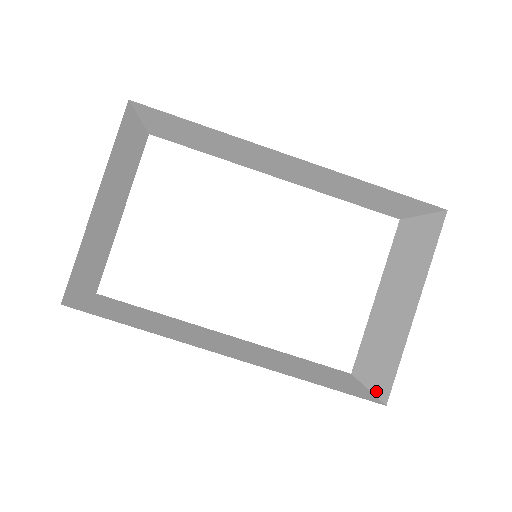
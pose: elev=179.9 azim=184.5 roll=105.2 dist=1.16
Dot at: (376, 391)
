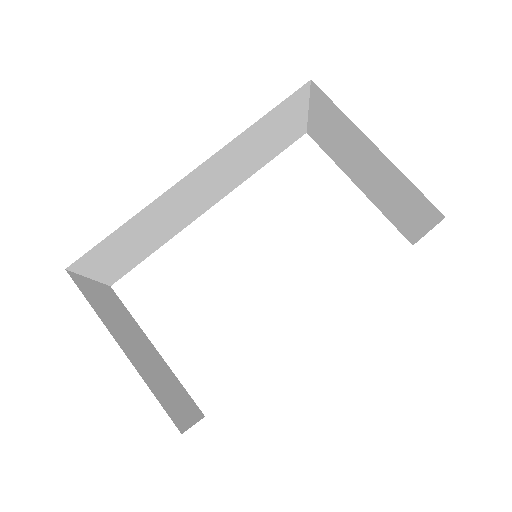
Dot at: (431, 223)
